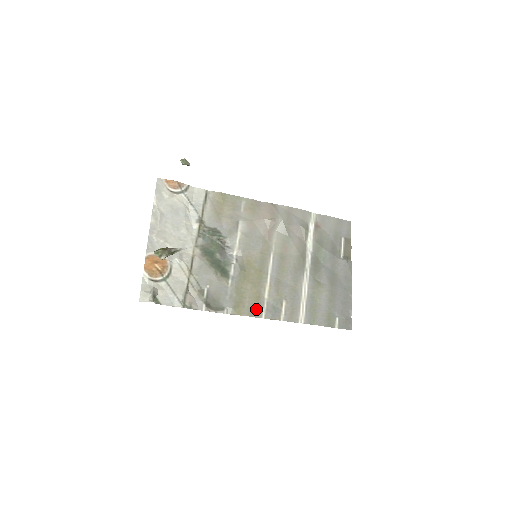
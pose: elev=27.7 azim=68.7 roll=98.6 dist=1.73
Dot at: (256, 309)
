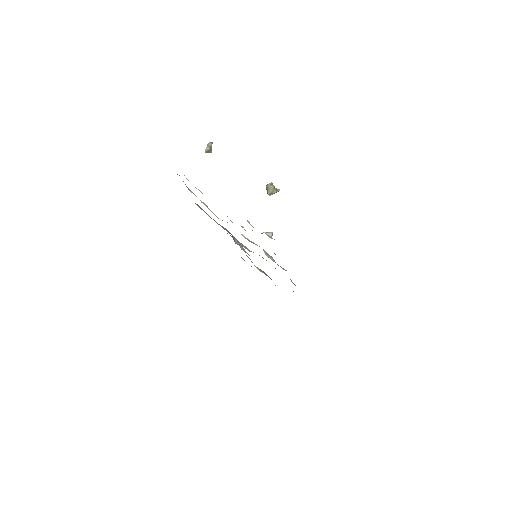
Dot at: occluded
